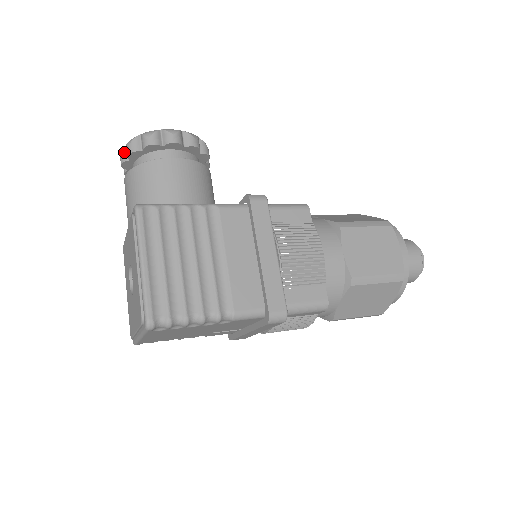
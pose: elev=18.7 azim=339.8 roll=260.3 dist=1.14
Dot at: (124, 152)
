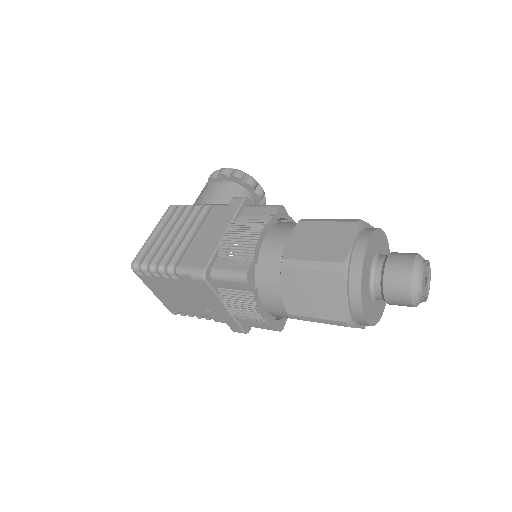
Dot at: occluded
